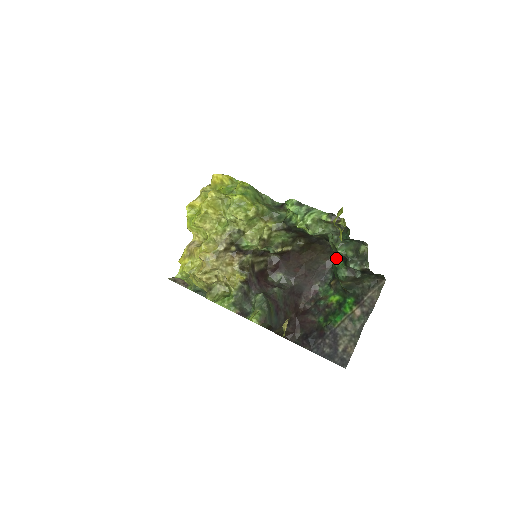
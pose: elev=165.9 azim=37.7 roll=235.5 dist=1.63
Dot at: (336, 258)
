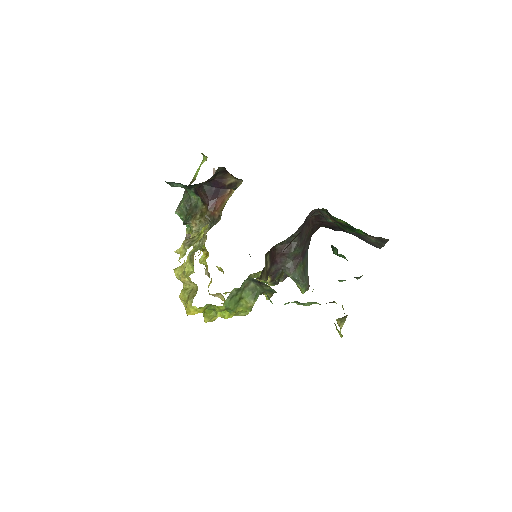
Dot at: (331, 246)
